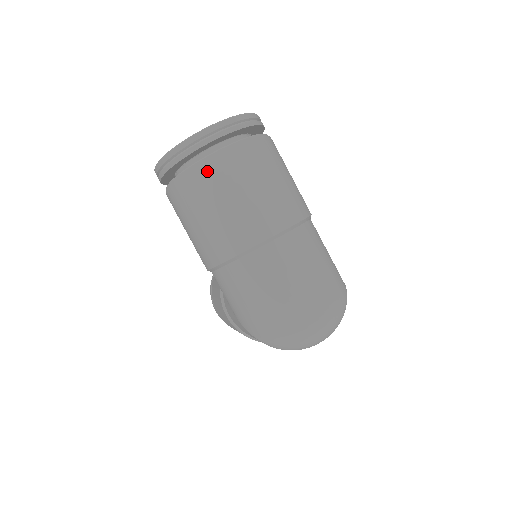
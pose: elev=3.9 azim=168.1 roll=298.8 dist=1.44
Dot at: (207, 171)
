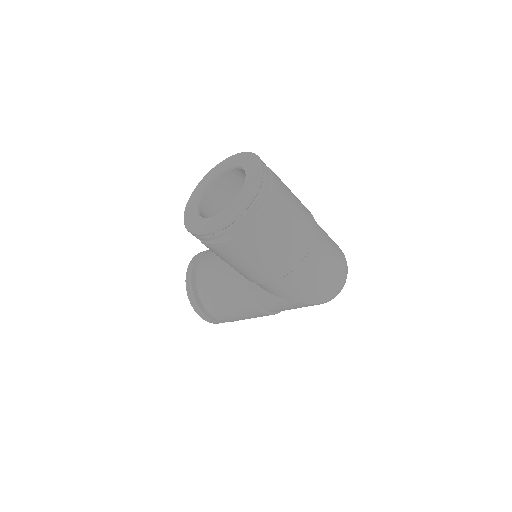
Dot at: (272, 212)
